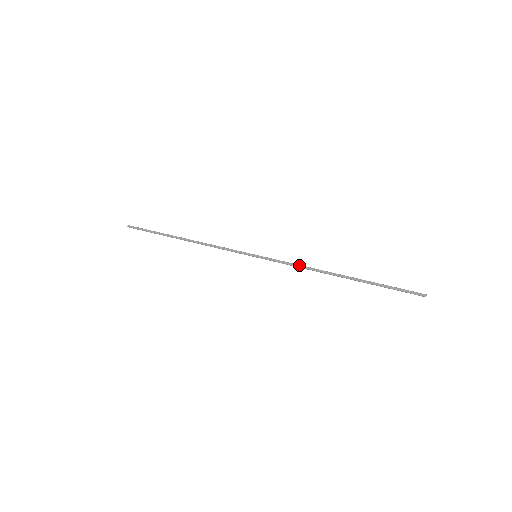
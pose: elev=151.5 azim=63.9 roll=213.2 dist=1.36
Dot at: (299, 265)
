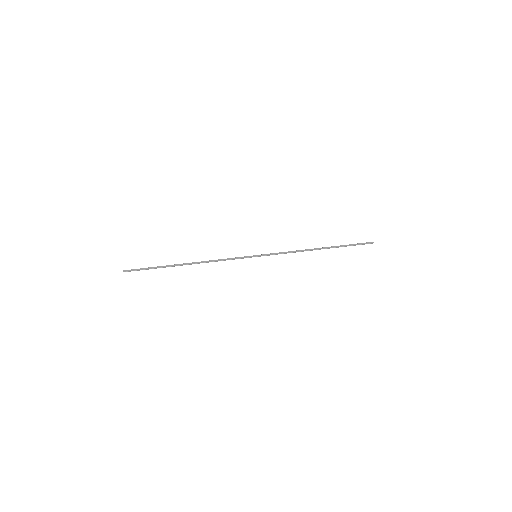
Dot at: (290, 251)
